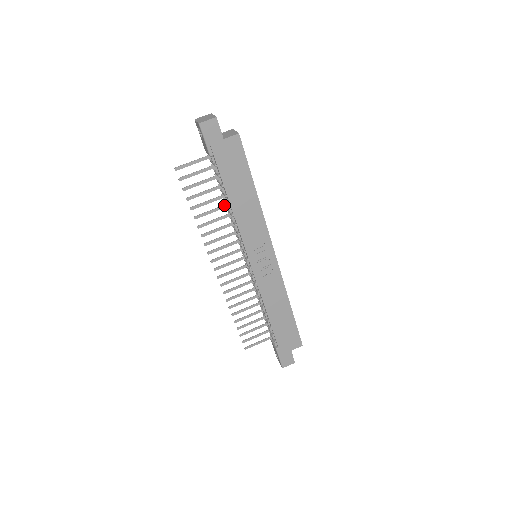
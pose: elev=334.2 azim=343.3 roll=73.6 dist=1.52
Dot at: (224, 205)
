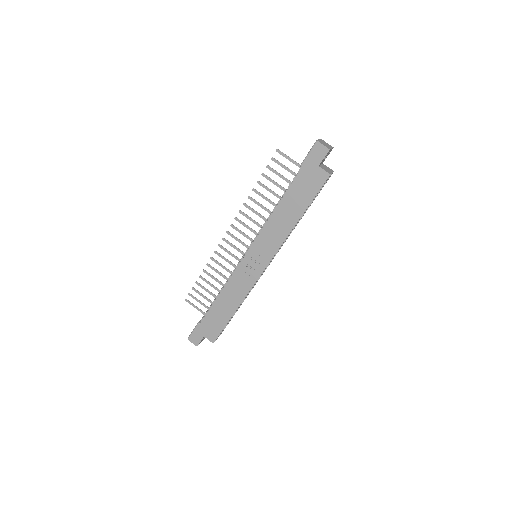
Dot at: occluded
